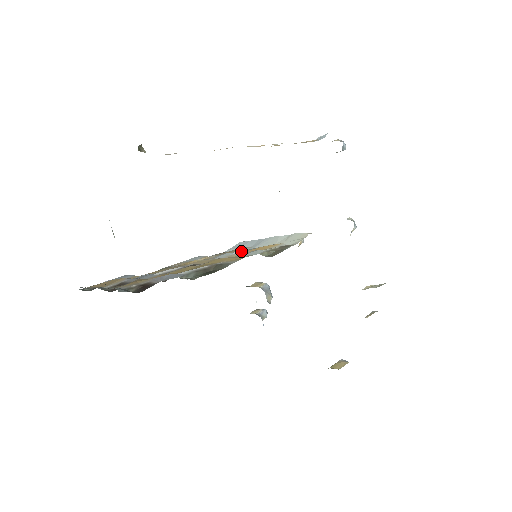
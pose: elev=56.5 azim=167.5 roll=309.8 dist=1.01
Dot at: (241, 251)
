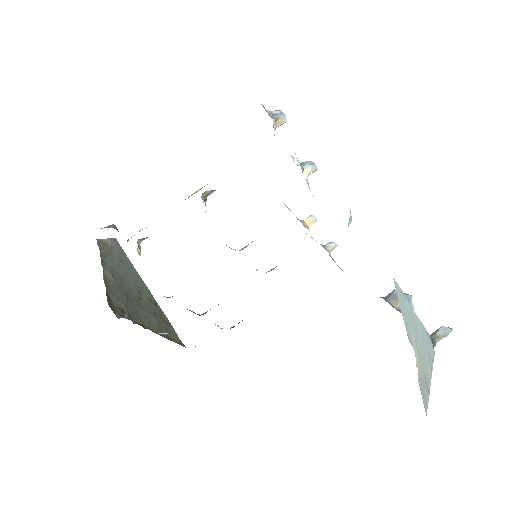
Dot at: occluded
